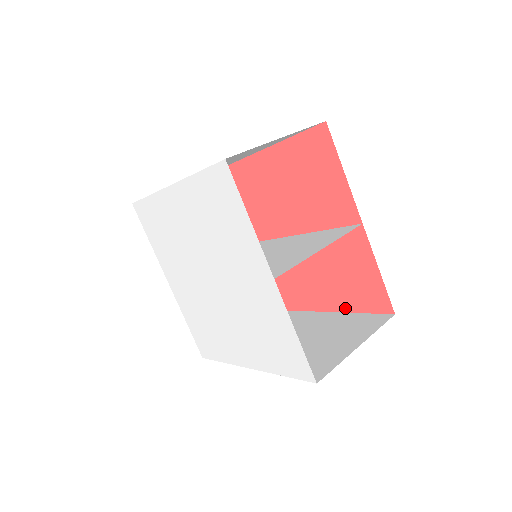
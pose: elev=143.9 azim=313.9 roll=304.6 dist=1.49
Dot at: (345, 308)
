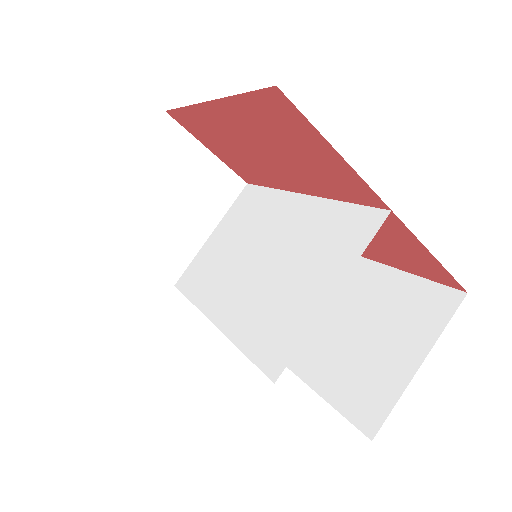
Dot at: (397, 266)
